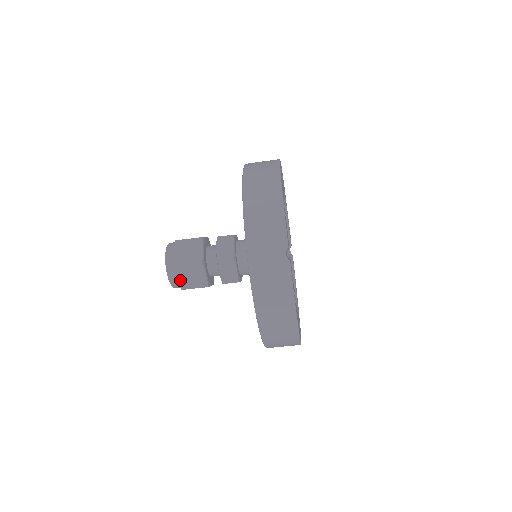
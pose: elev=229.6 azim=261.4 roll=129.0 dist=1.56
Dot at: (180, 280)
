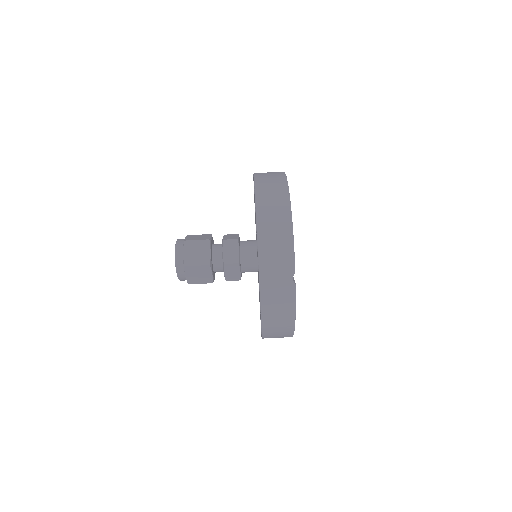
Dot at: (188, 277)
